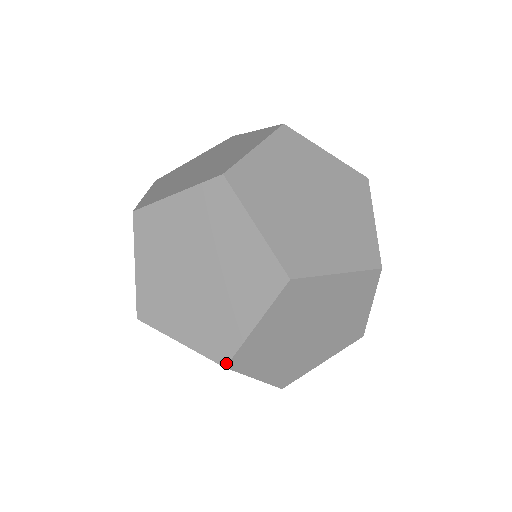
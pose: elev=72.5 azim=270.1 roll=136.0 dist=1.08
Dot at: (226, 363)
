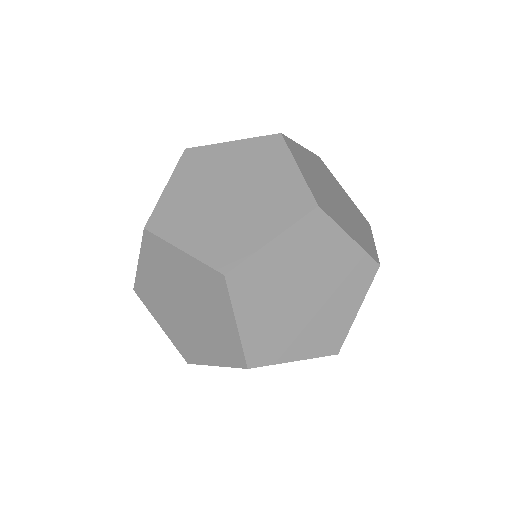
Dot at: (189, 363)
